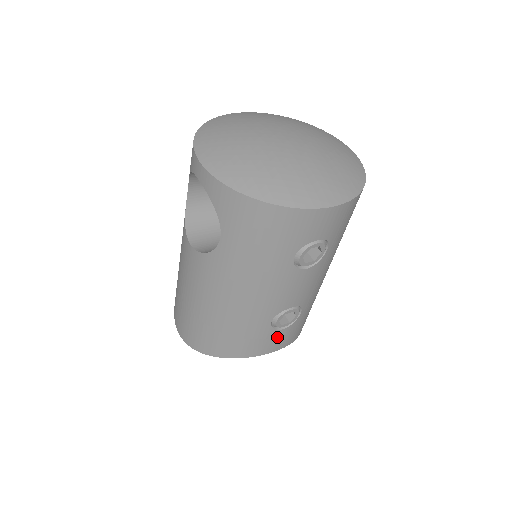
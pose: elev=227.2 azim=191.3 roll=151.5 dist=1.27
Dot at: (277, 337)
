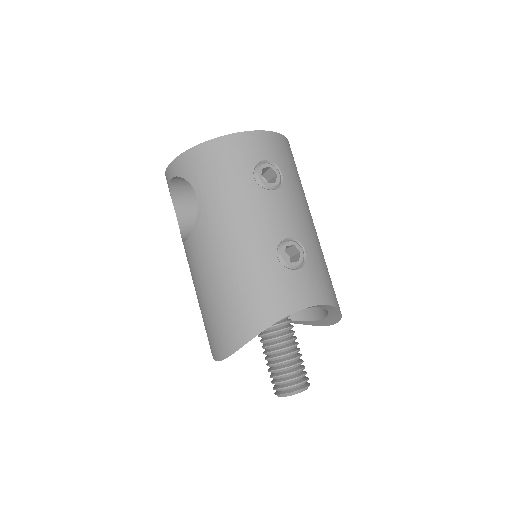
Dot at: (297, 282)
